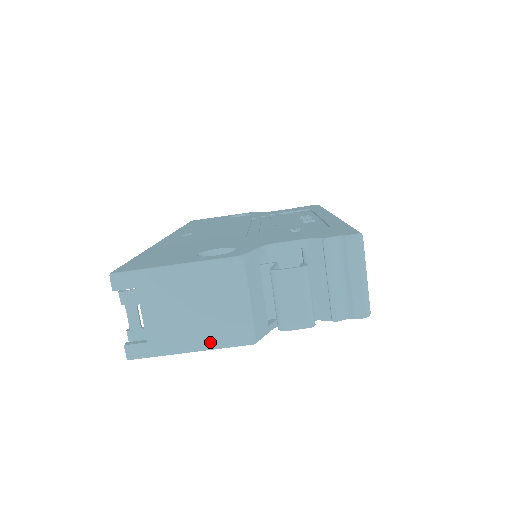
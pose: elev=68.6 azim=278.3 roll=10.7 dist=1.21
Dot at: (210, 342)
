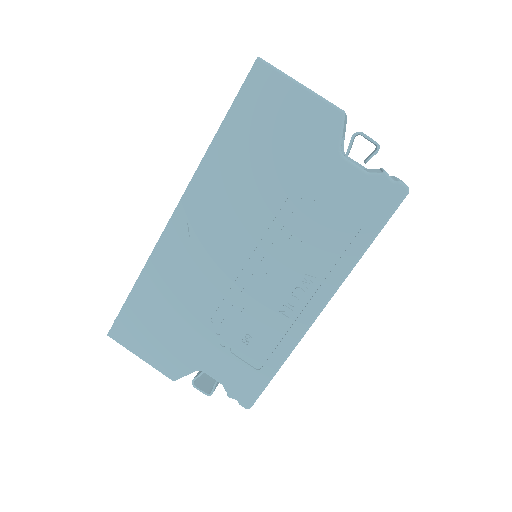
Dot at: (316, 93)
